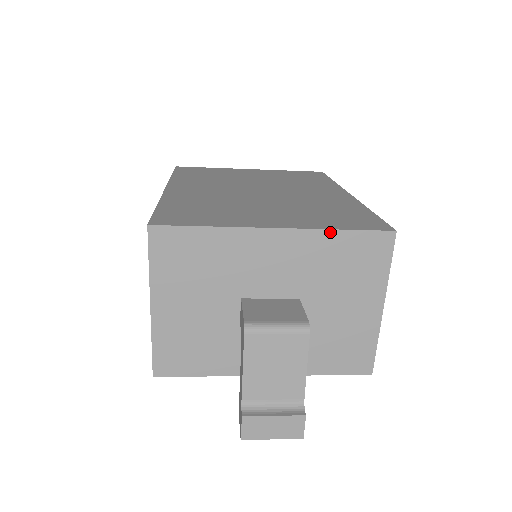
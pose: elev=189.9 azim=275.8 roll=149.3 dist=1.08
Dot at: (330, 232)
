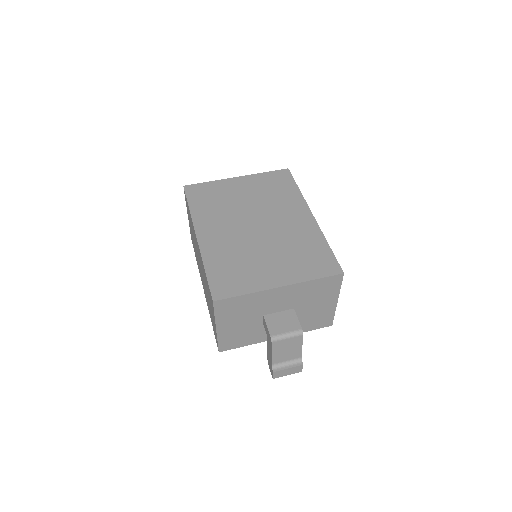
Dot at: (309, 282)
